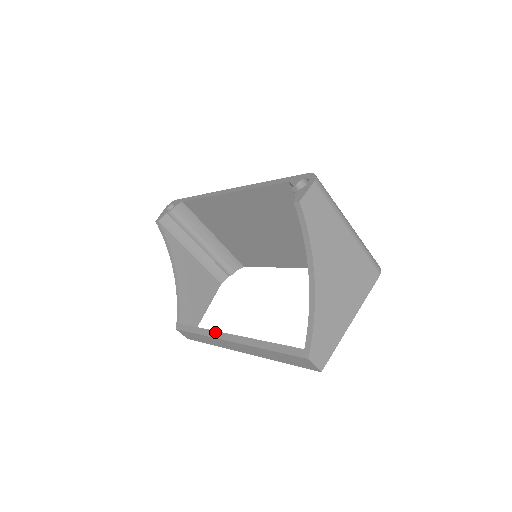
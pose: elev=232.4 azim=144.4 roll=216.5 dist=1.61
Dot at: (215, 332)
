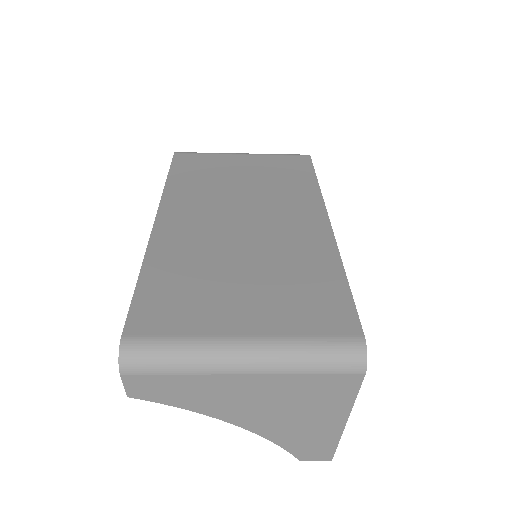
Dot at: occluded
